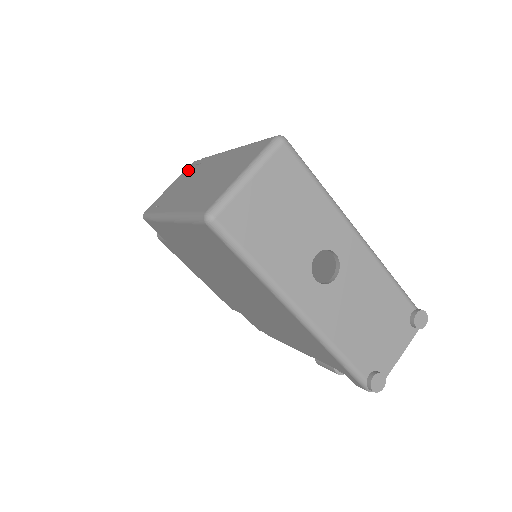
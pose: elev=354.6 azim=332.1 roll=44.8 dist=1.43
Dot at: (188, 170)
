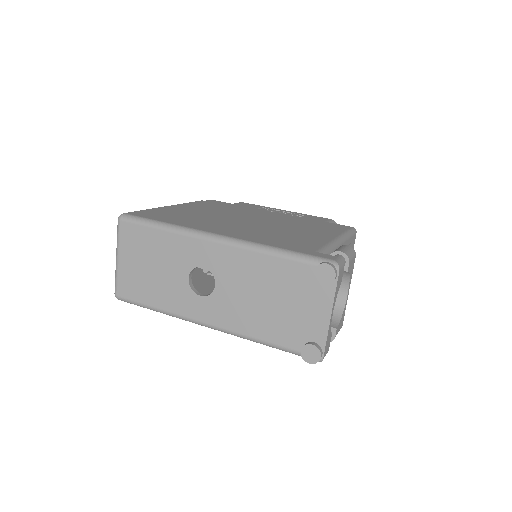
Dot at: occluded
